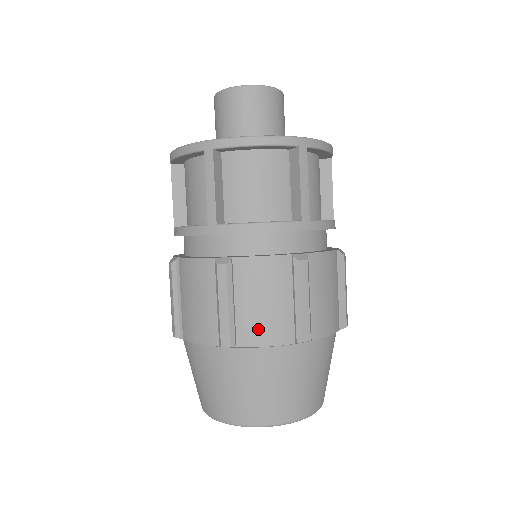
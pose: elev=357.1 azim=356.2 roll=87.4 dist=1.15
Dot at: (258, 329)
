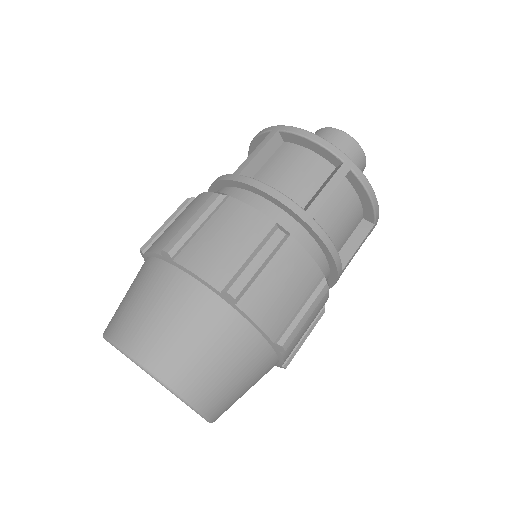
Dot at: (201, 256)
